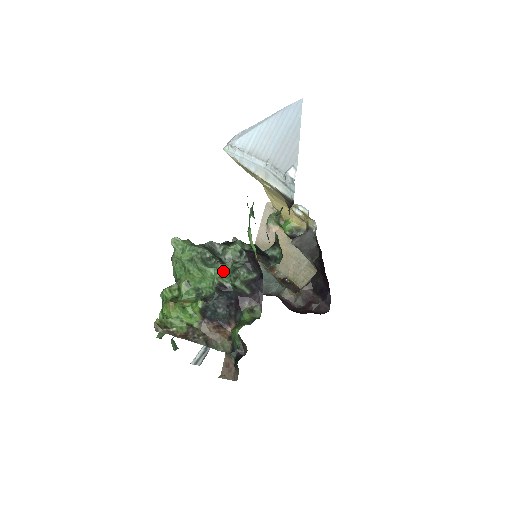
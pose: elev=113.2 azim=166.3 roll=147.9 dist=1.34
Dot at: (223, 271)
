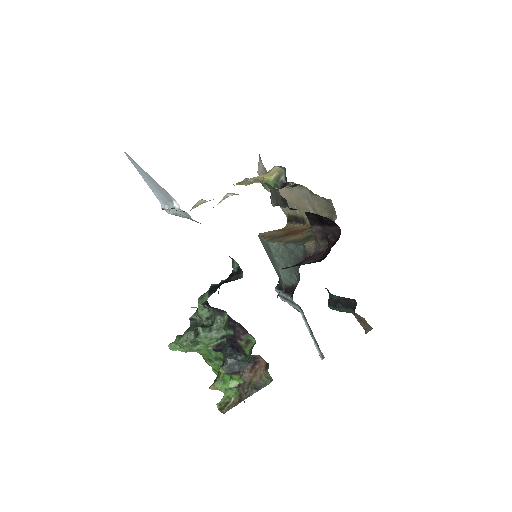
Dot at: (203, 340)
